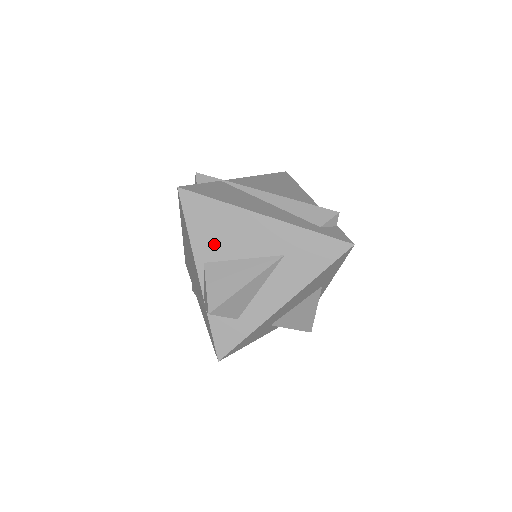
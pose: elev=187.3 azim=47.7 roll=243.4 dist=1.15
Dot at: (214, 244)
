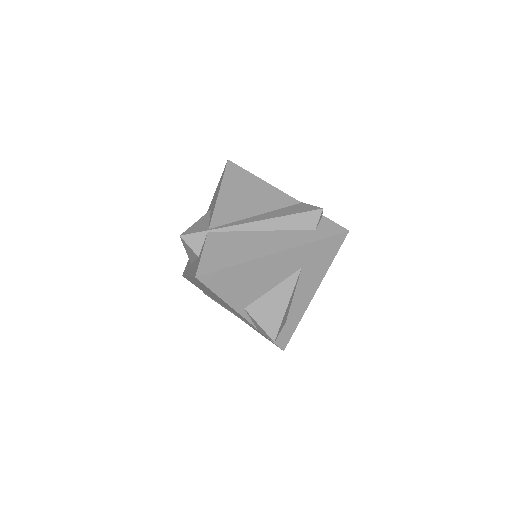
Dot at: (246, 293)
